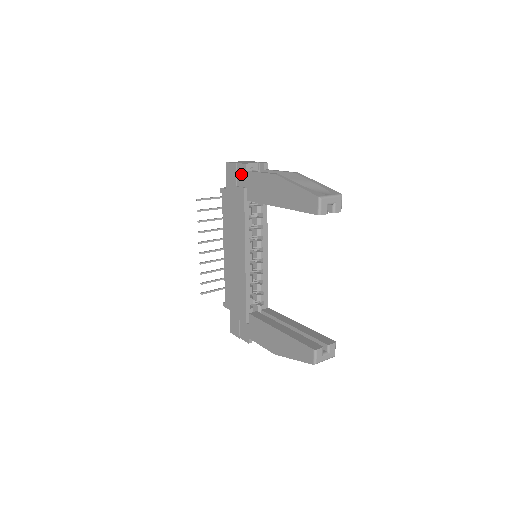
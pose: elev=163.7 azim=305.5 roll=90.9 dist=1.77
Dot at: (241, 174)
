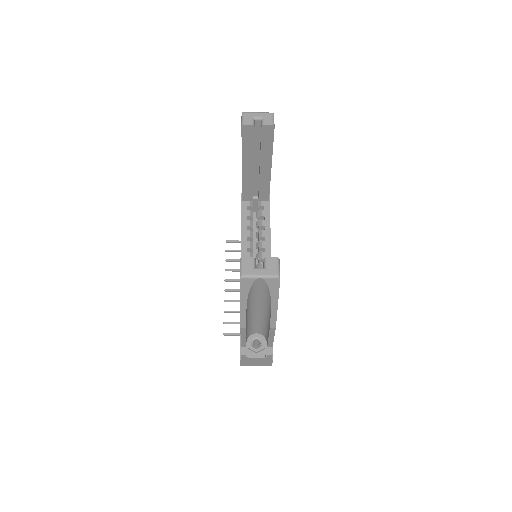
Dot at: occluded
